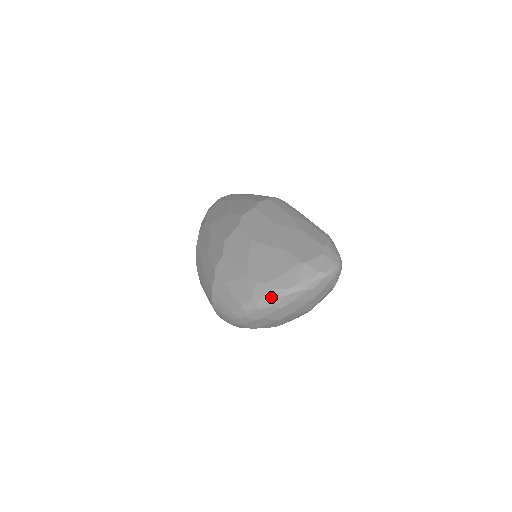
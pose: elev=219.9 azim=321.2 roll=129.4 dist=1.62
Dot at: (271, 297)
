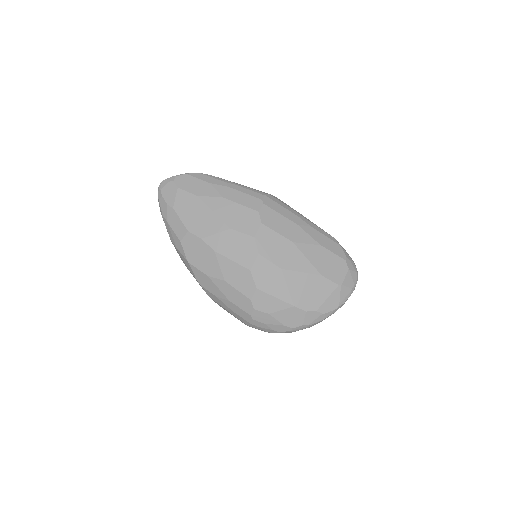
Dot at: (321, 319)
